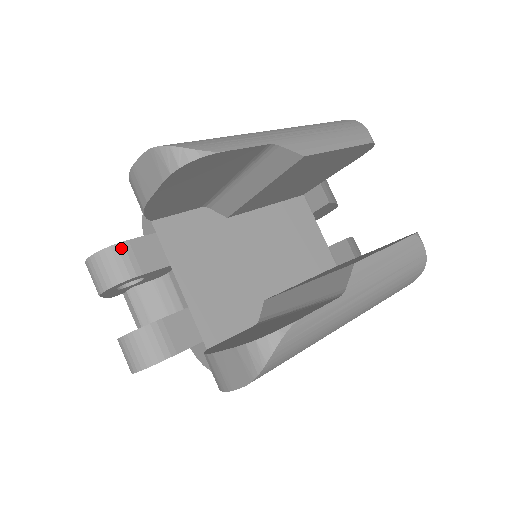
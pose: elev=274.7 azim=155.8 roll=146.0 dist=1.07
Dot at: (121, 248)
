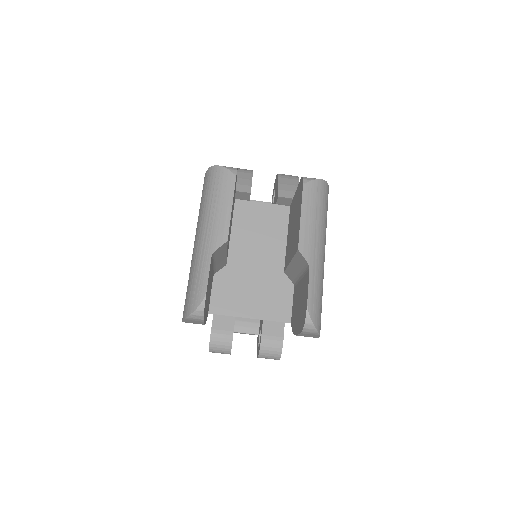
Dot at: (214, 335)
